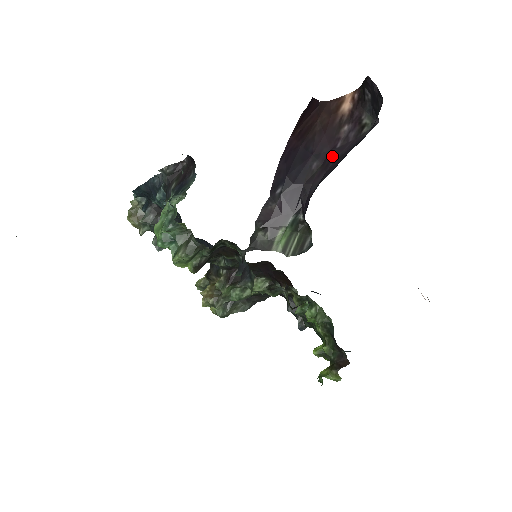
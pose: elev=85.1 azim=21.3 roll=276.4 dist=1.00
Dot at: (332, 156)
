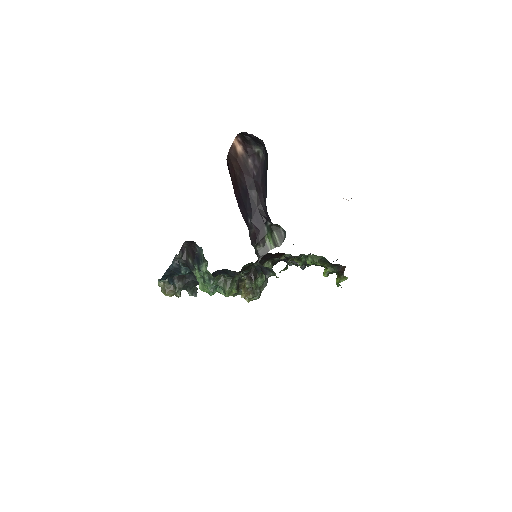
Dot at: (257, 182)
